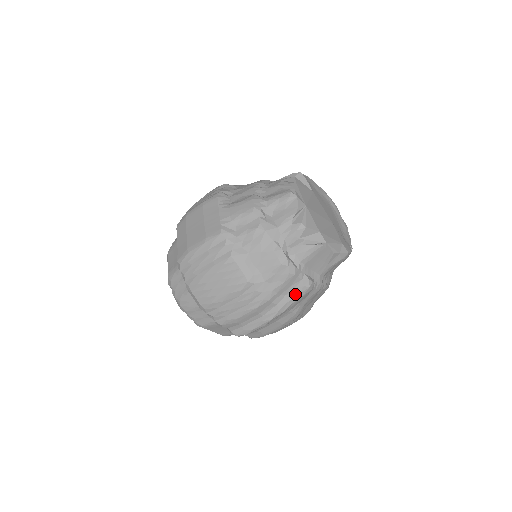
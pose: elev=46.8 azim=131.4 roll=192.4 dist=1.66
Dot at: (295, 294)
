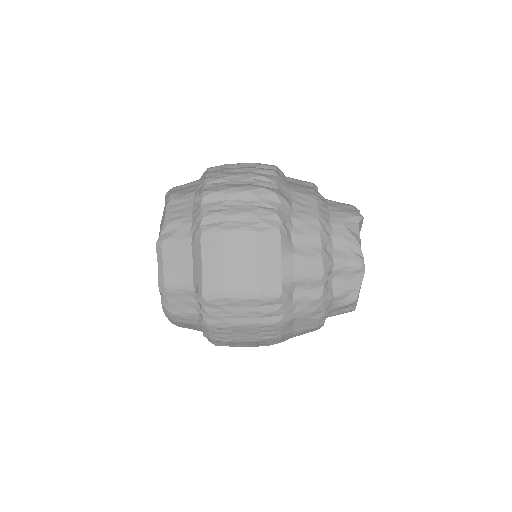
Dot at: occluded
